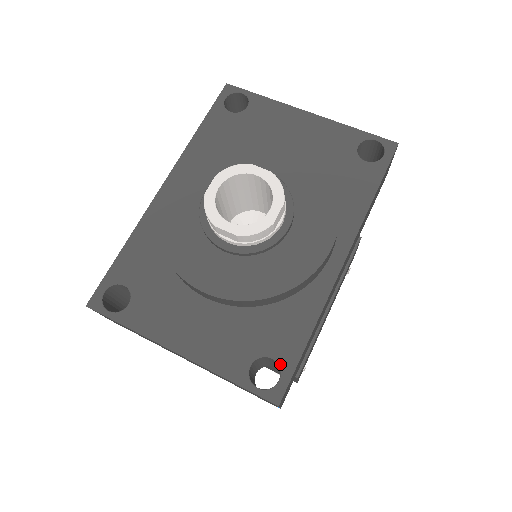
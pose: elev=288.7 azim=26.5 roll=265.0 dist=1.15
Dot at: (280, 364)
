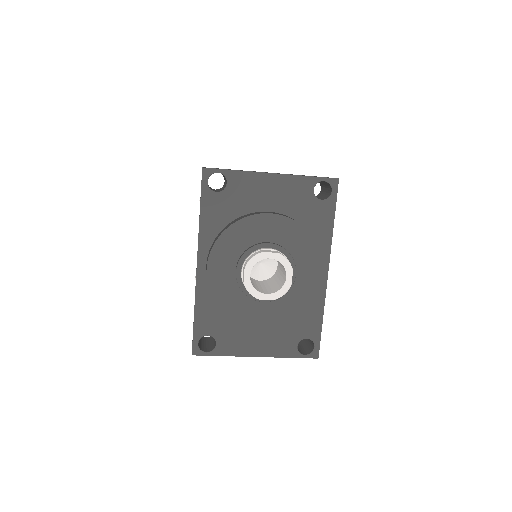
Dot at: (312, 340)
